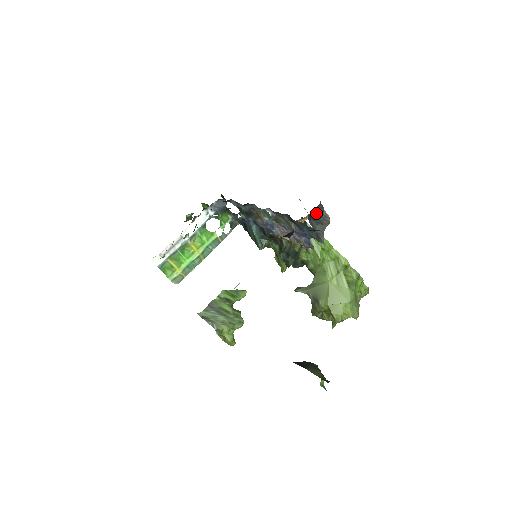
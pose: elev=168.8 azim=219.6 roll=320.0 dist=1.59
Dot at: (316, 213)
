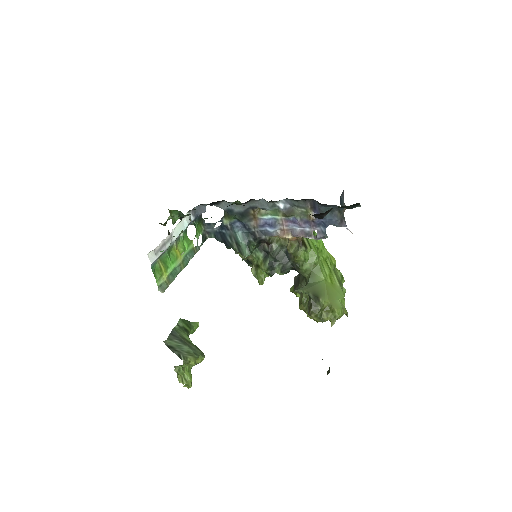
Dot at: (341, 198)
